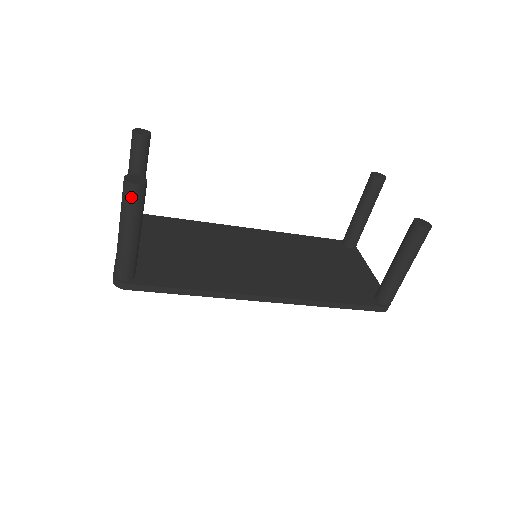
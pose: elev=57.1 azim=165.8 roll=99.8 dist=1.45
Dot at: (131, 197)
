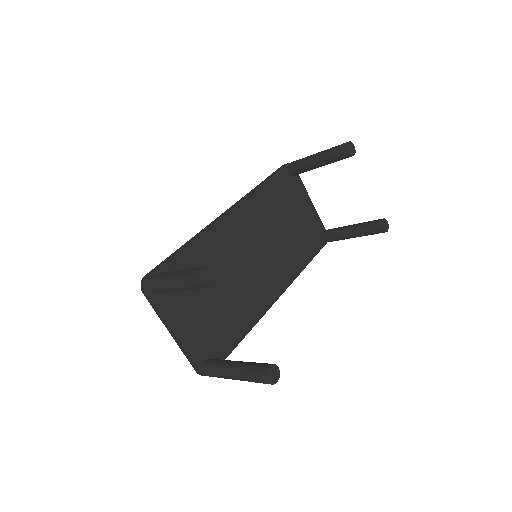
Dot at: occluded
